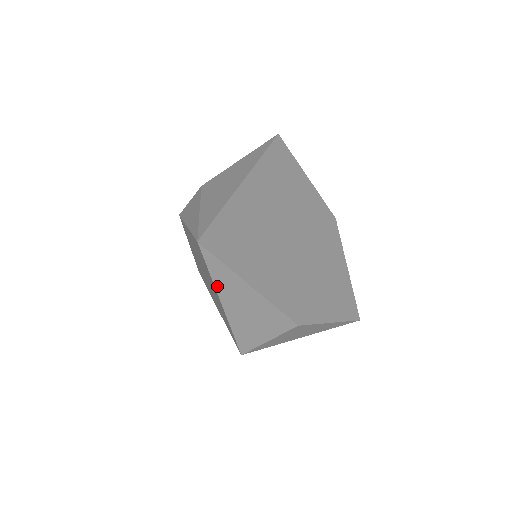
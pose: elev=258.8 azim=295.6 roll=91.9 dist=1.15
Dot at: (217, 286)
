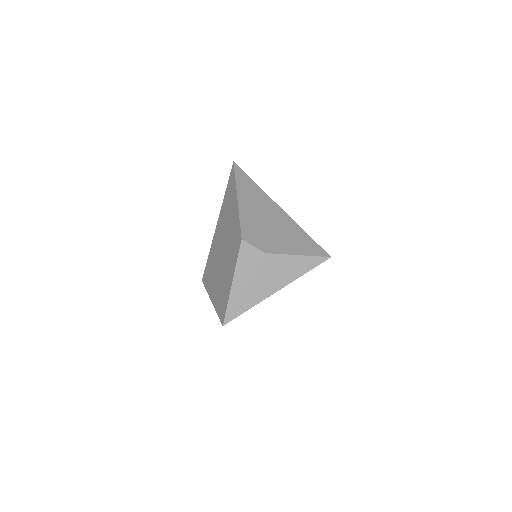
Dot at: occluded
